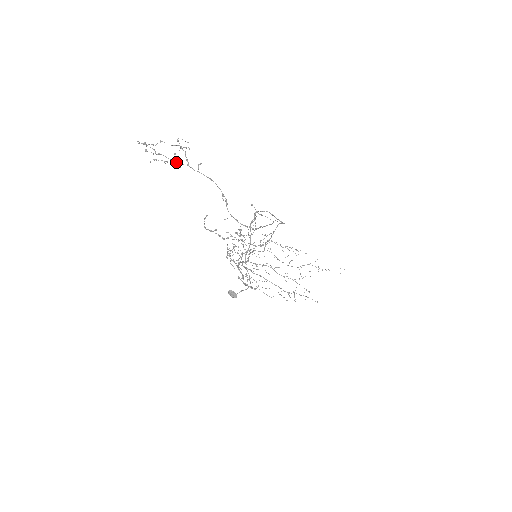
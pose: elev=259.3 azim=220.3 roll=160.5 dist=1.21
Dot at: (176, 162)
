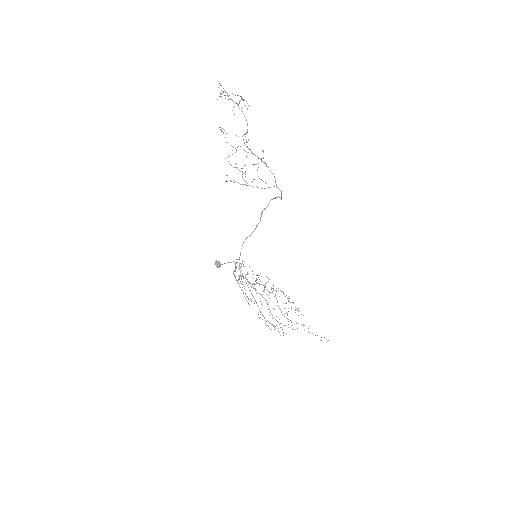
Dot at: (232, 100)
